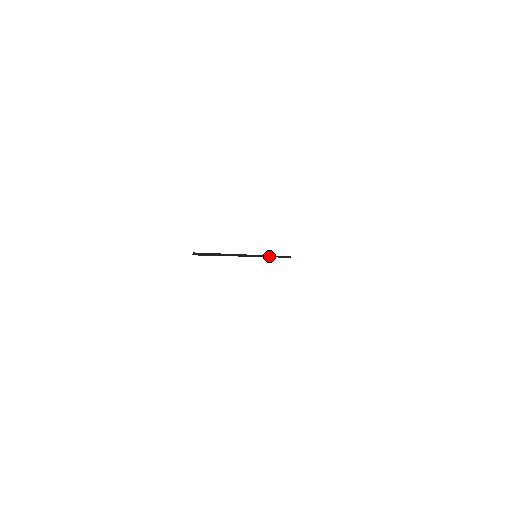
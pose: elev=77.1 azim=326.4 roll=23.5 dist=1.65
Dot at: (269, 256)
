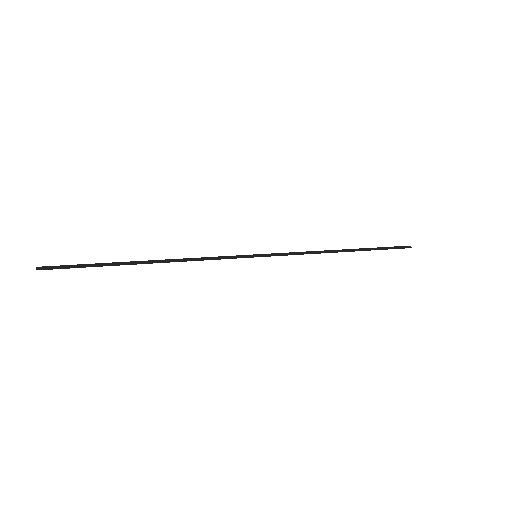
Dot at: (310, 252)
